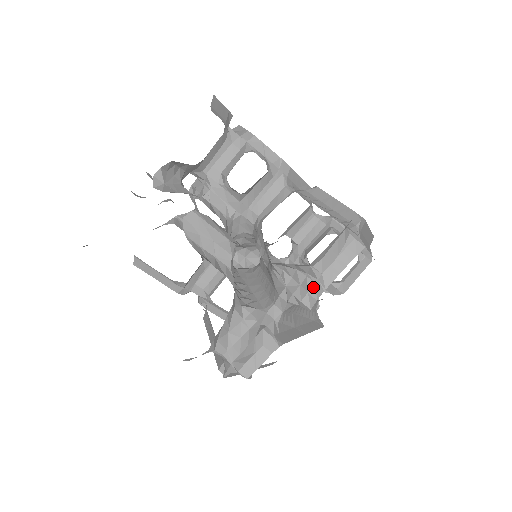
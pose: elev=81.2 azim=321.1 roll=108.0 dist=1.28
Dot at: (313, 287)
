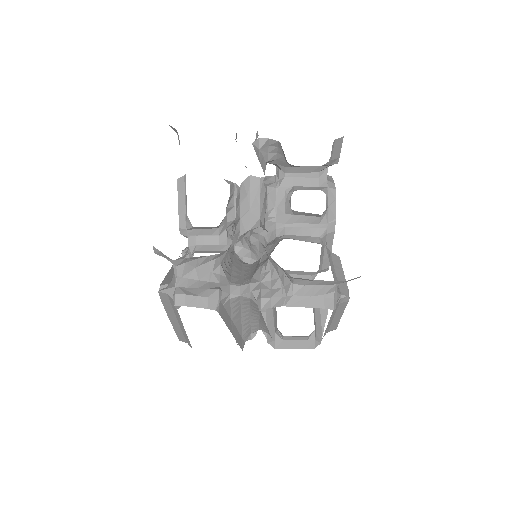
Dot at: (278, 297)
